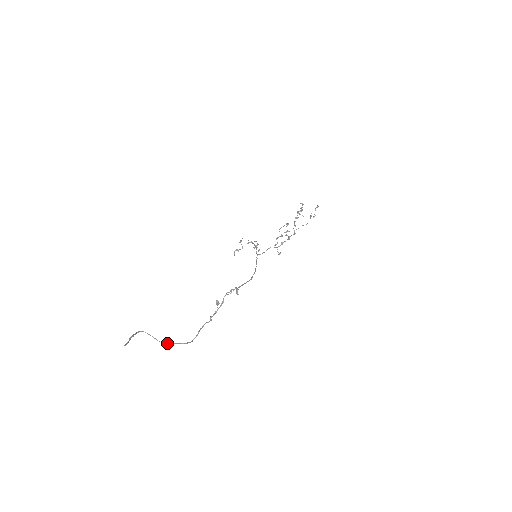
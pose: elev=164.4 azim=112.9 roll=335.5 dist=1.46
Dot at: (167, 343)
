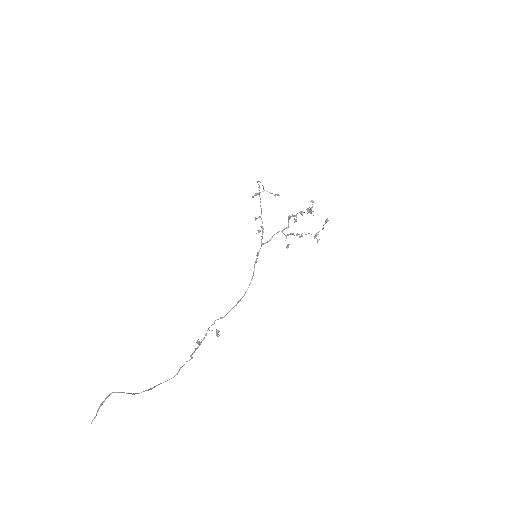
Dot at: (143, 391)
